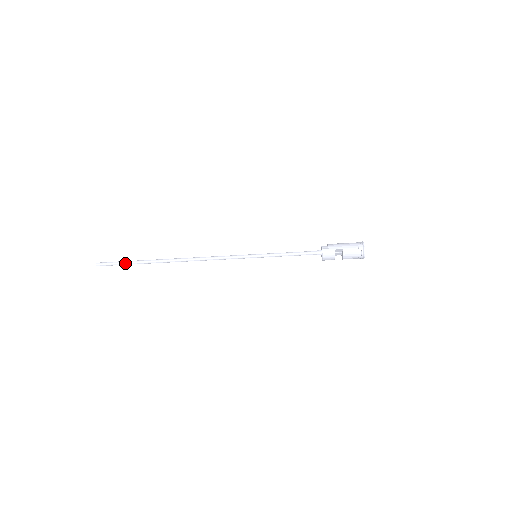
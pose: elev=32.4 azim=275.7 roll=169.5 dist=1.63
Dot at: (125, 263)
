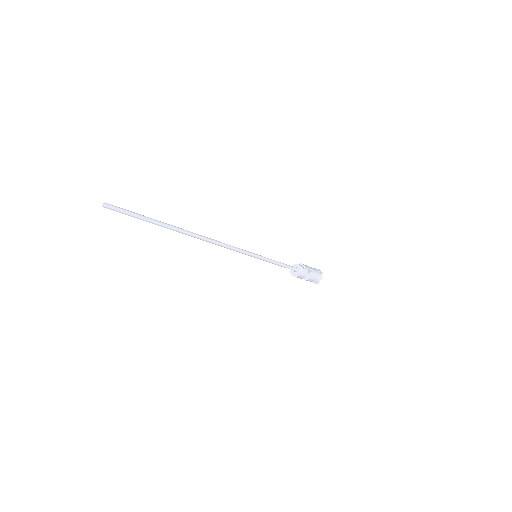
Dot at: (141, 217)
